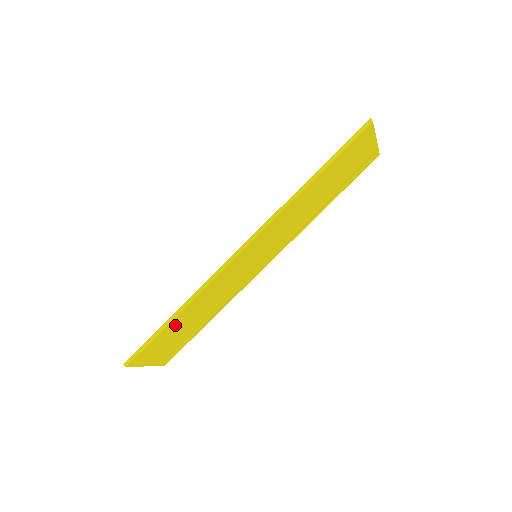
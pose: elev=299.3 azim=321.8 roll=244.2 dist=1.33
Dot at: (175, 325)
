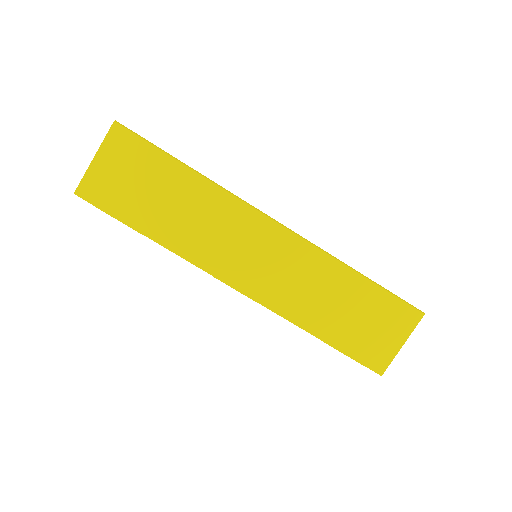
Dot at: (169, 173)
